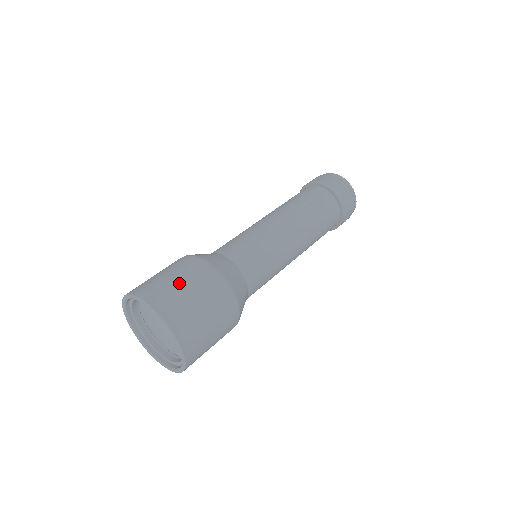
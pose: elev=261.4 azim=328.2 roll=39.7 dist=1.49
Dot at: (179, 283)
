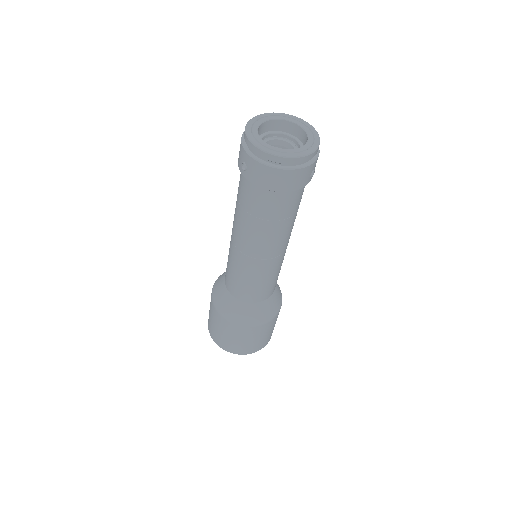
Dot at: (221, 333)
